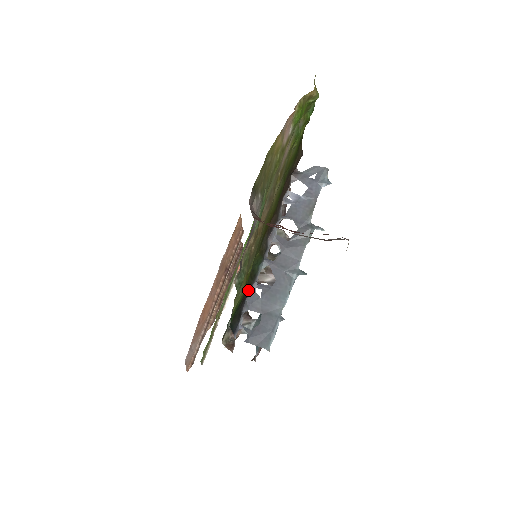
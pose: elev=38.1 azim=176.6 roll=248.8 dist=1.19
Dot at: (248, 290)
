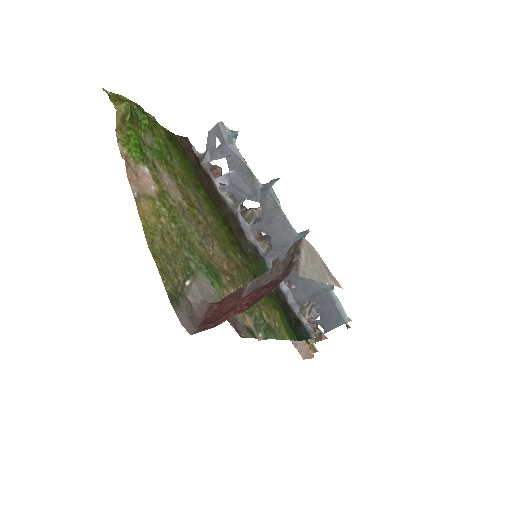
Dot at: (281, 298)
